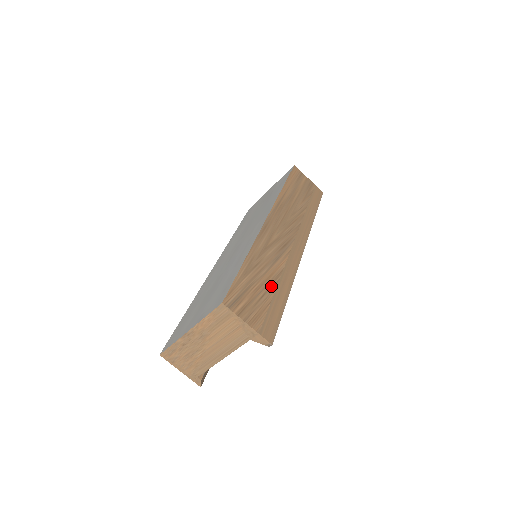
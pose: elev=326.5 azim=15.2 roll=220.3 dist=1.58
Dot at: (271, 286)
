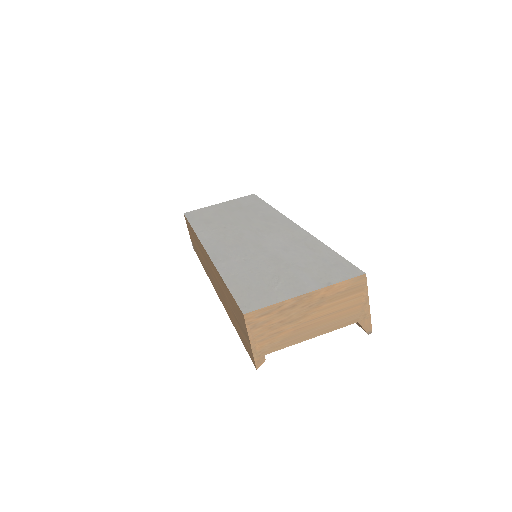
Dot at: occluded
